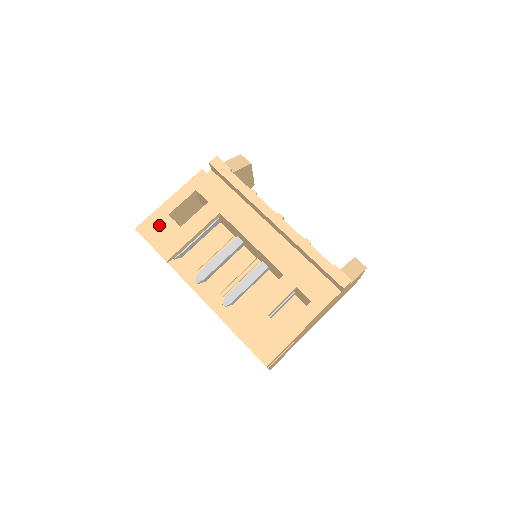
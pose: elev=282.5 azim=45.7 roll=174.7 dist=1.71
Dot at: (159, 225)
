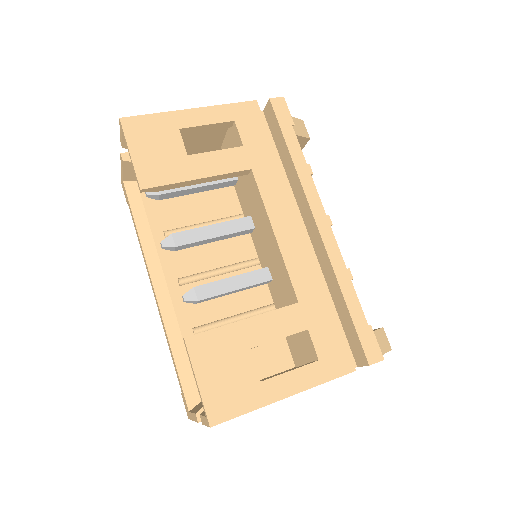
Dot at: (158, 134)
